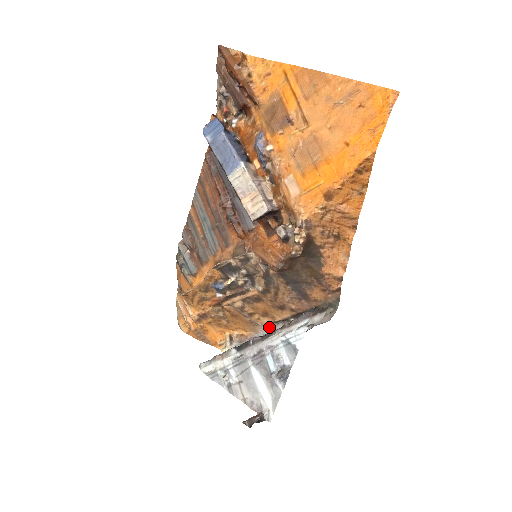
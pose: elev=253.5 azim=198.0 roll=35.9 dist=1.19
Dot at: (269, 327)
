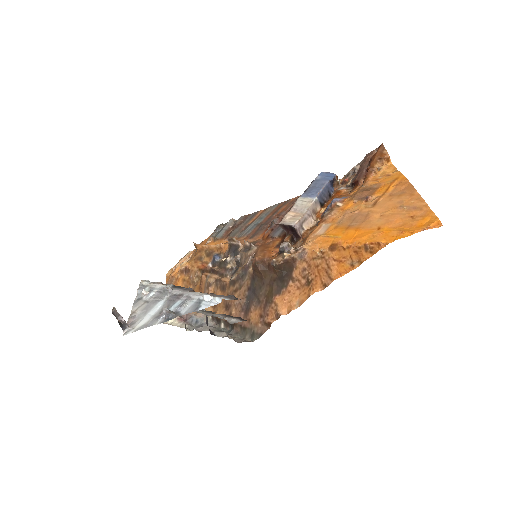
Dot at: occluded
